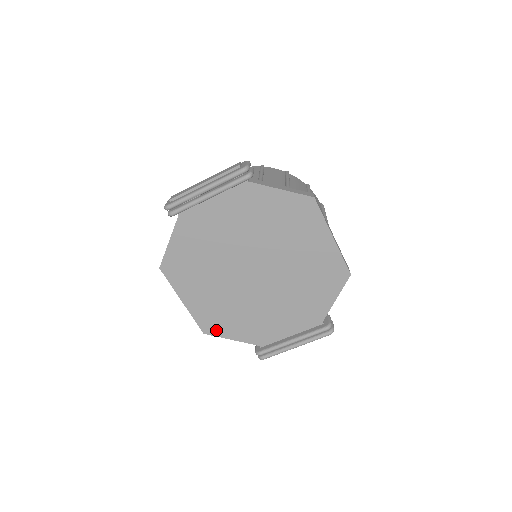
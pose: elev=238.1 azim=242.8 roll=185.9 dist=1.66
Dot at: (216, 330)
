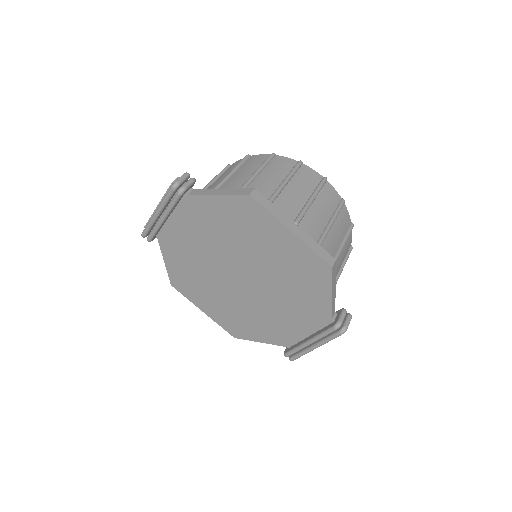
Dot at: (242, 334)
